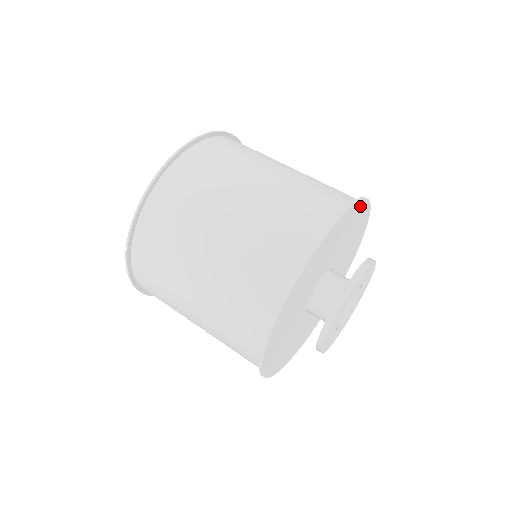
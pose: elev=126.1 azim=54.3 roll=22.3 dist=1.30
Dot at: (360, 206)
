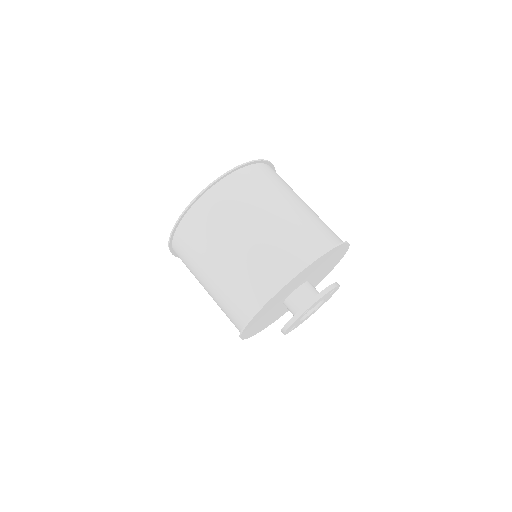
Dot at: (345, 250)
